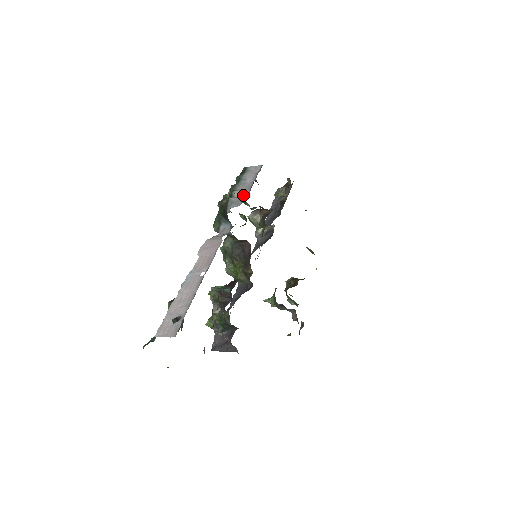
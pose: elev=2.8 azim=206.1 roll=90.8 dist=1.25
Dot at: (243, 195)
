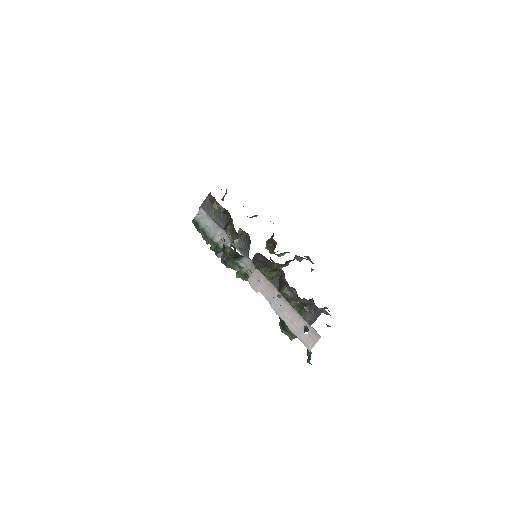
Dot at: (222, 235)
